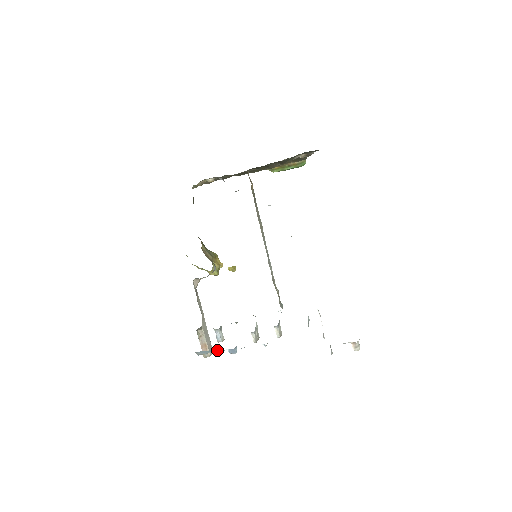
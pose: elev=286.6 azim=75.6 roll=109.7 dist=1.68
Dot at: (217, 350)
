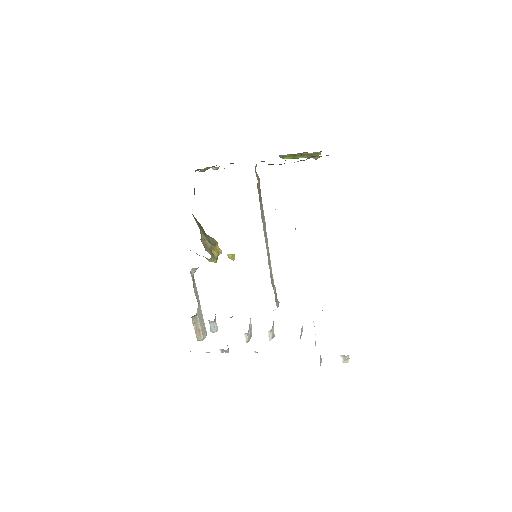
Dot at: occluded
